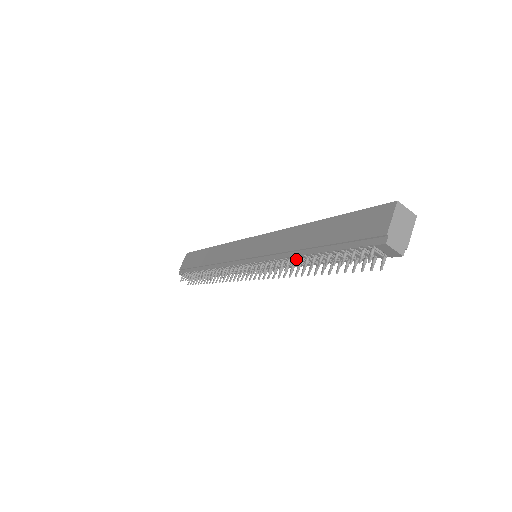
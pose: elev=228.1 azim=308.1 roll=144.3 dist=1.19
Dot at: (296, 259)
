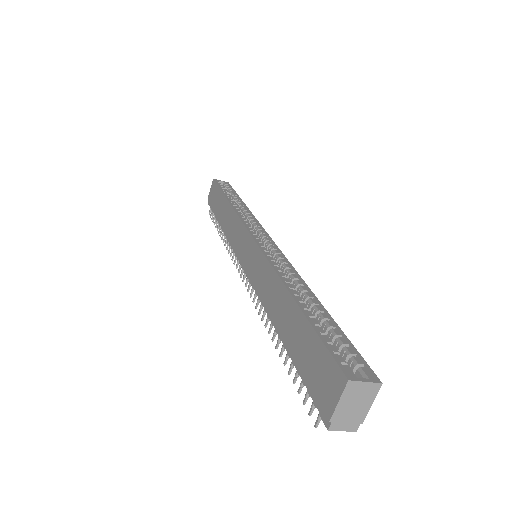
Dot at: occluded
